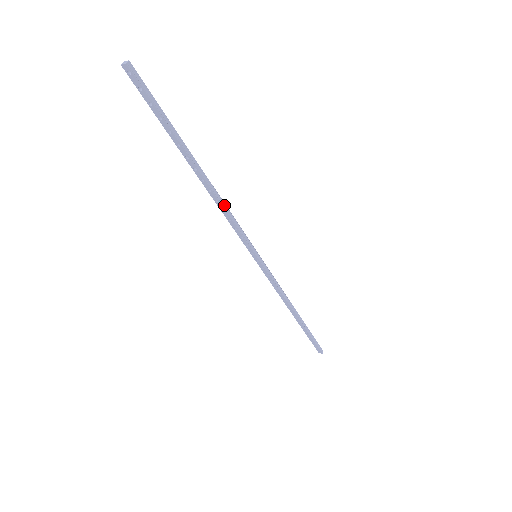
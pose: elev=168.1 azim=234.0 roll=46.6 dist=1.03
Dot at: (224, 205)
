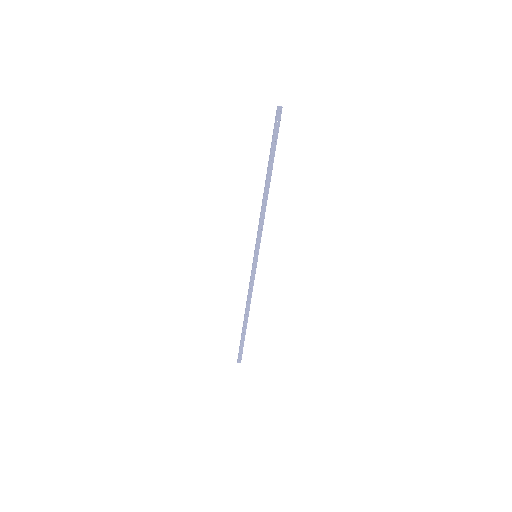
Dot at: (265, 210)
